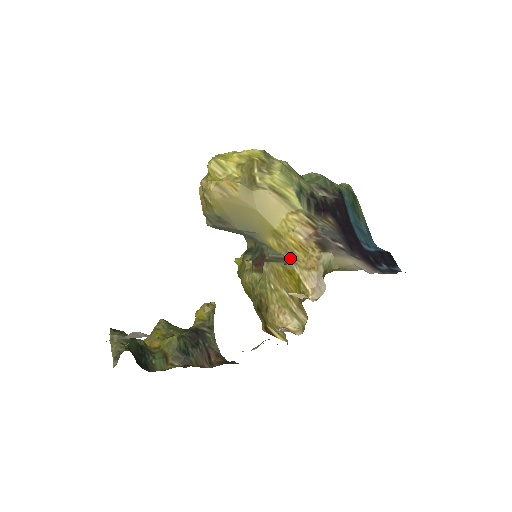
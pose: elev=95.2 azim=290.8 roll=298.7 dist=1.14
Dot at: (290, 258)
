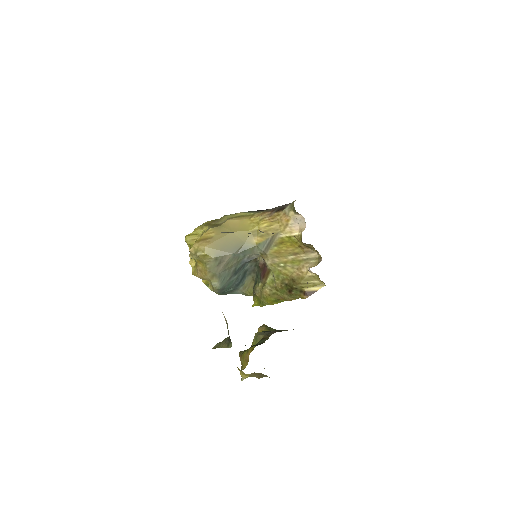
Dot at: (273, 235)
